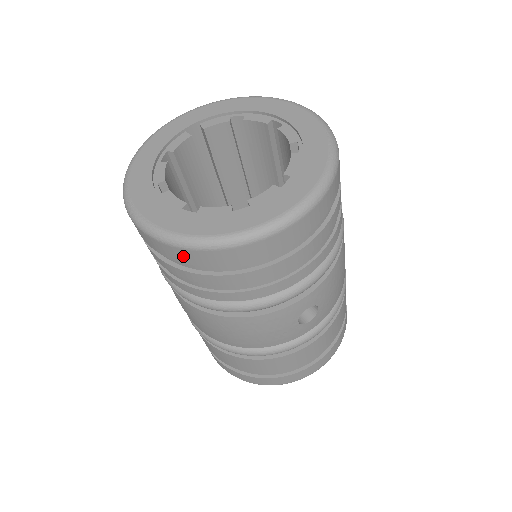
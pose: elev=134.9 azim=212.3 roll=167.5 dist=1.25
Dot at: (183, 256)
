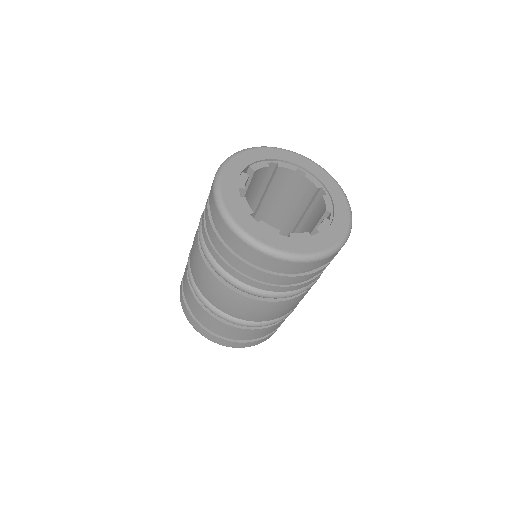
Dot at: (287, 266)
